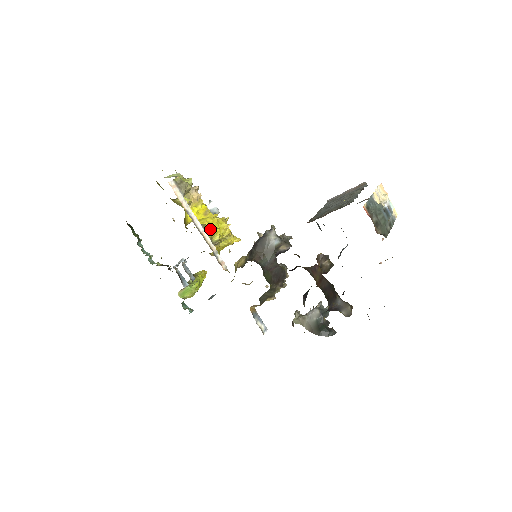
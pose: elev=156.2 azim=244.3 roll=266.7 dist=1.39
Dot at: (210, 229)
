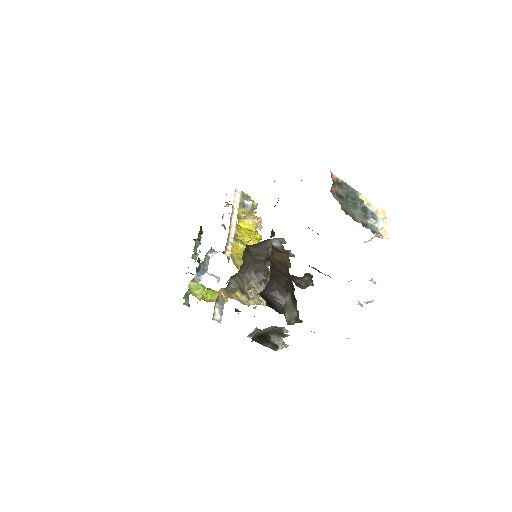
Dot at: (242, 234)
